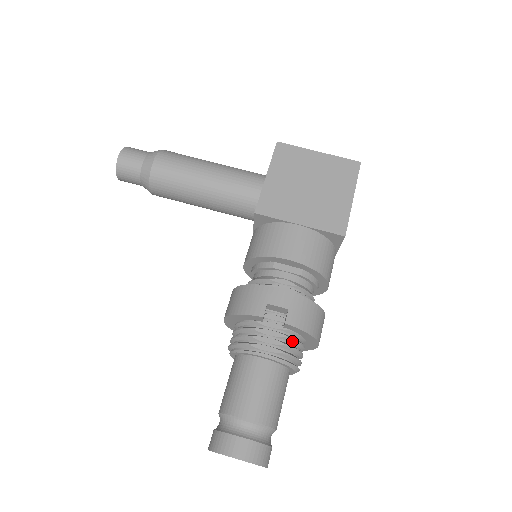
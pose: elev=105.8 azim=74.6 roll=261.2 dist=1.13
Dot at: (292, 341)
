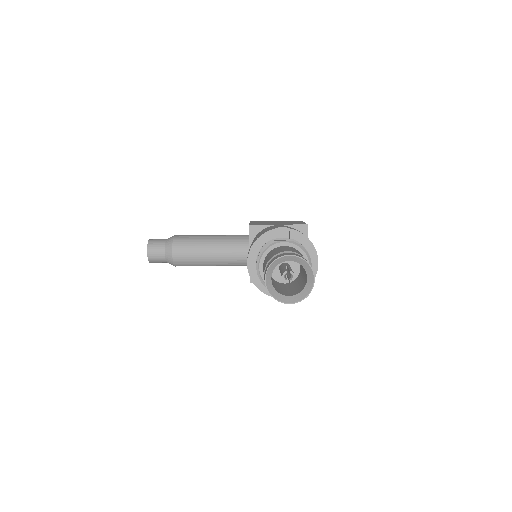
Dot at: occluded
